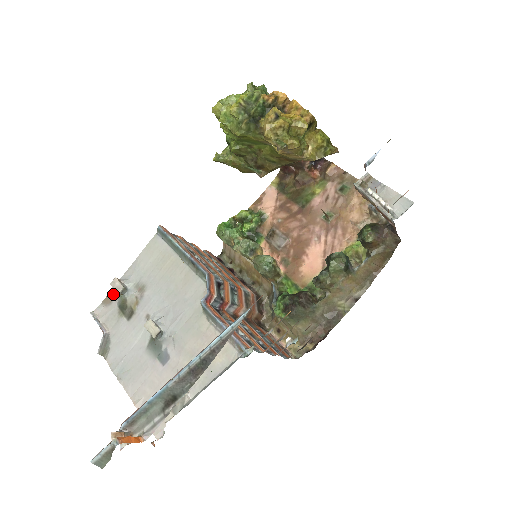
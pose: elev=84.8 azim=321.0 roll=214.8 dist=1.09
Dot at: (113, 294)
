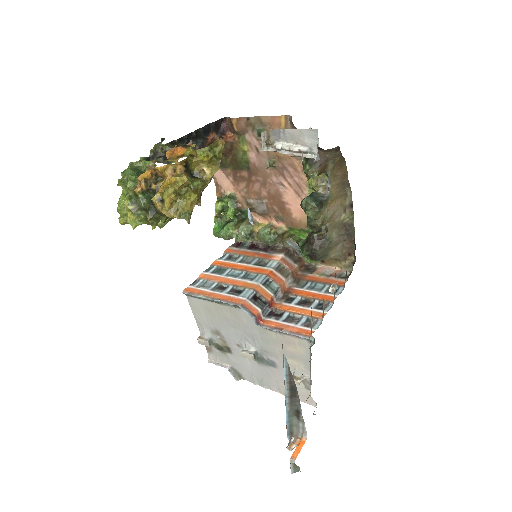
Dot at: occluded
